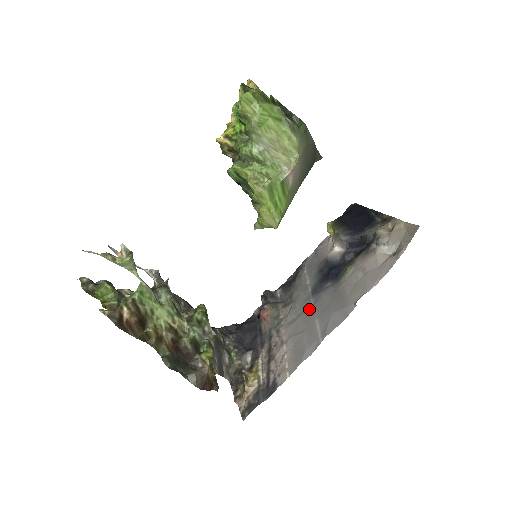
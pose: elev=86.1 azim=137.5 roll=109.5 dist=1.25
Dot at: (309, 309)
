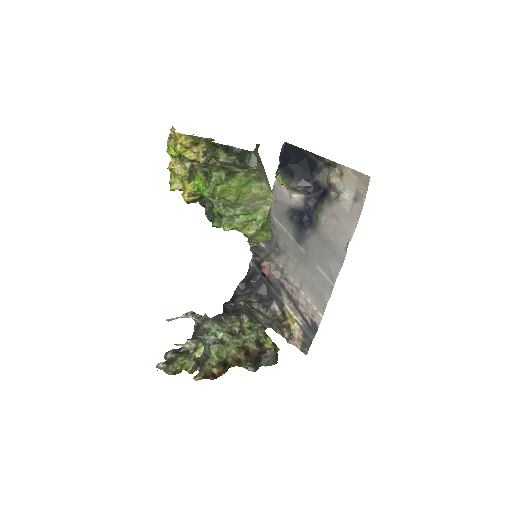
Dot at: (304, 258)
